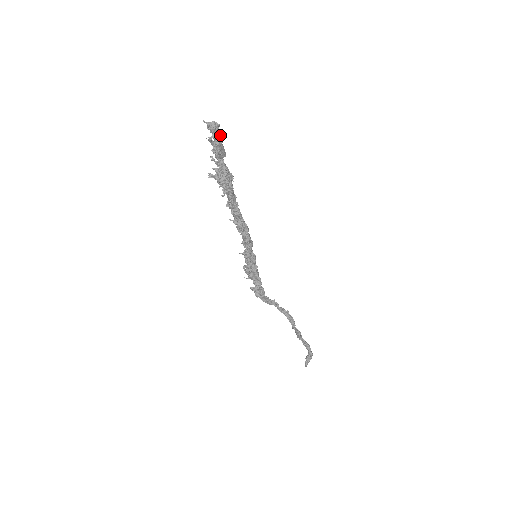
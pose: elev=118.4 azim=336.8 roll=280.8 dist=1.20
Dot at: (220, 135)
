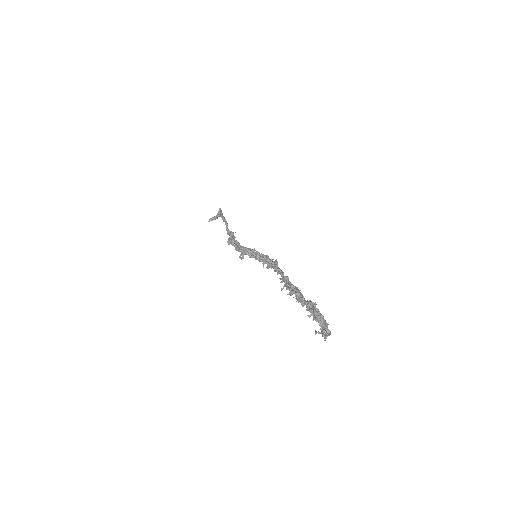
Dot at: (323, 326)
